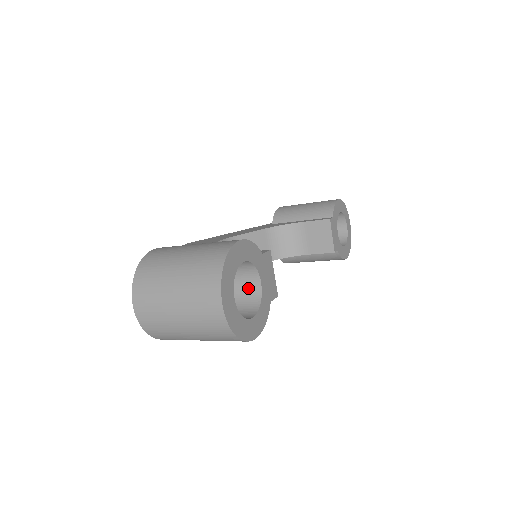
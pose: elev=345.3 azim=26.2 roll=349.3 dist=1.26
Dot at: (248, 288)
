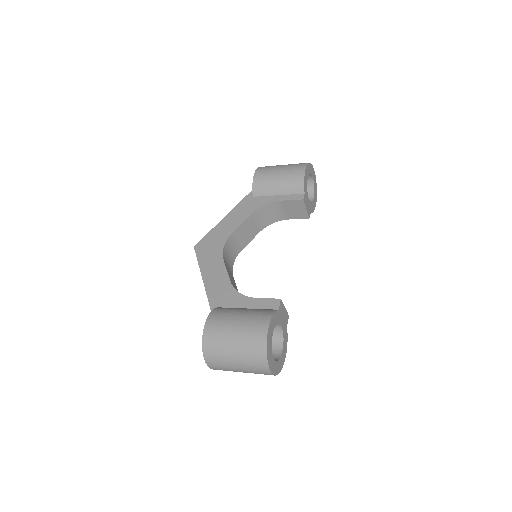
Dot at: occluded
